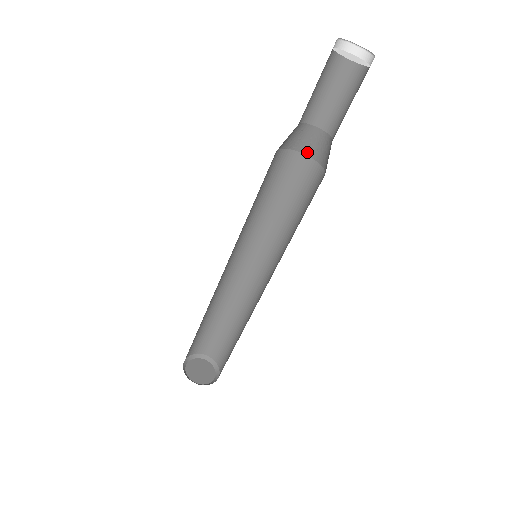
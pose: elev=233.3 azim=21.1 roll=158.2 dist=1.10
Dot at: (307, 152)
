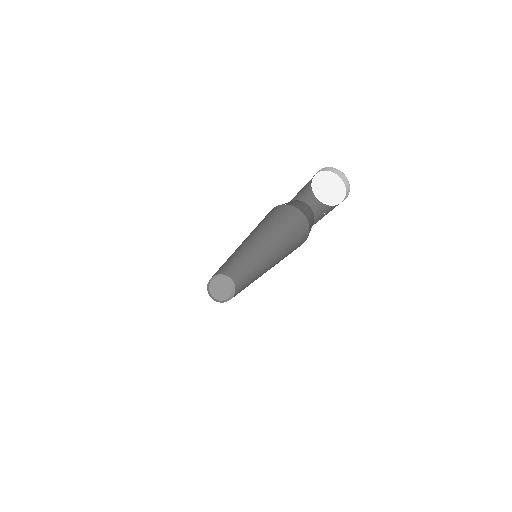
Dot at: (286, 204)
